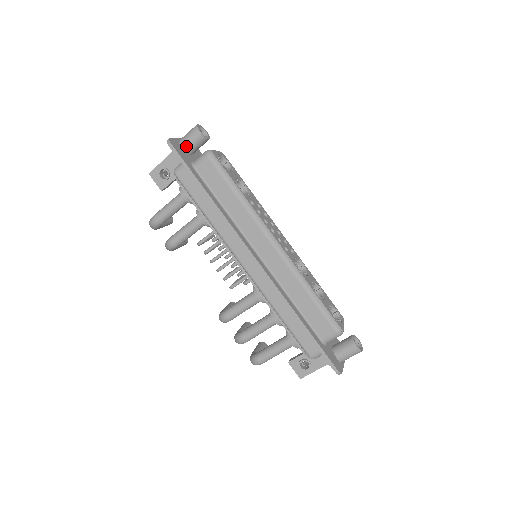
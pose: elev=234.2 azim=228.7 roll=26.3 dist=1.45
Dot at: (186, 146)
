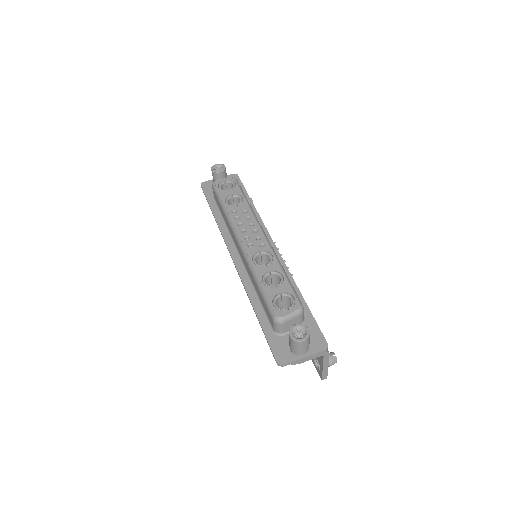
Dot at: occluded
